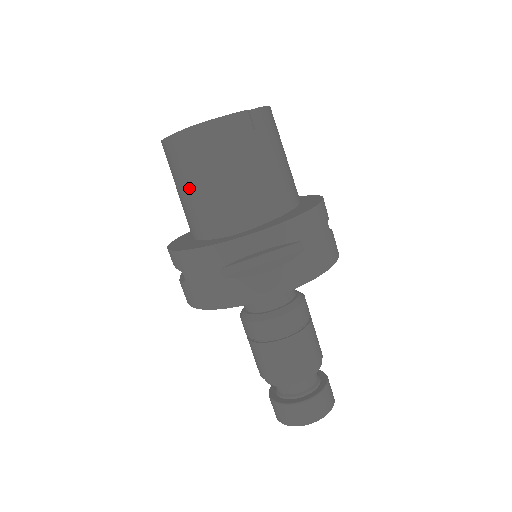
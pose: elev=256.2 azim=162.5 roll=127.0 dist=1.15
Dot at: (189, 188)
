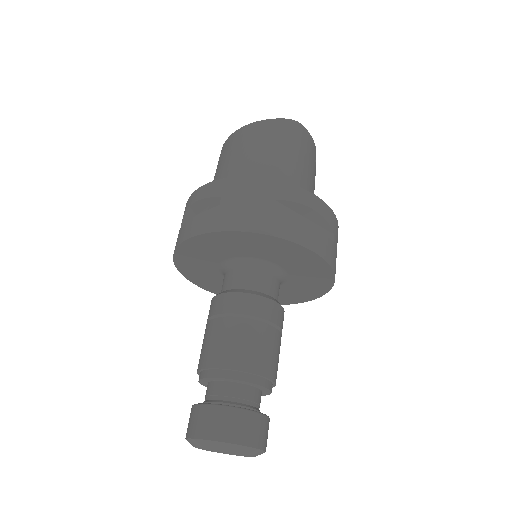
Dot at: (259, 154)
